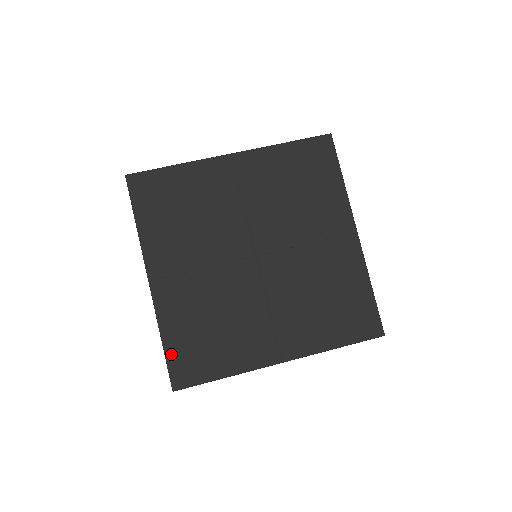
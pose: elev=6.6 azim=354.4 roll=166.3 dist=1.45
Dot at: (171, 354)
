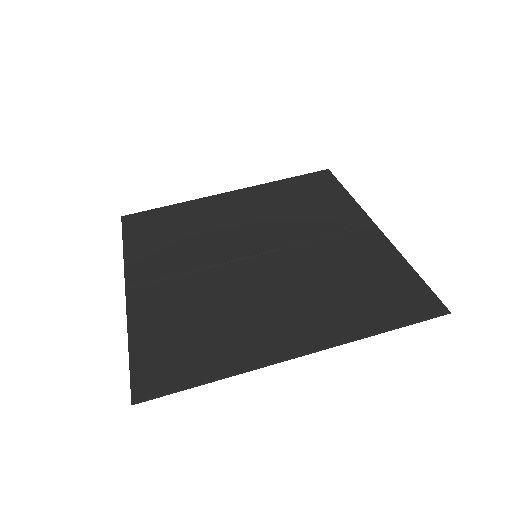
Dot at: (138, 358)
